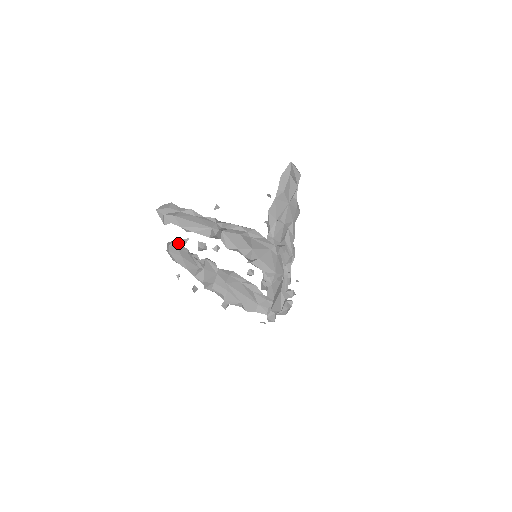
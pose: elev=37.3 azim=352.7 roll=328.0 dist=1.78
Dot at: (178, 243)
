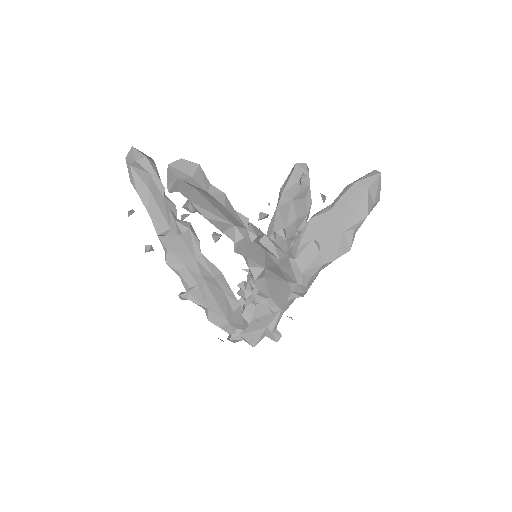
Dot at: (152, 165)
